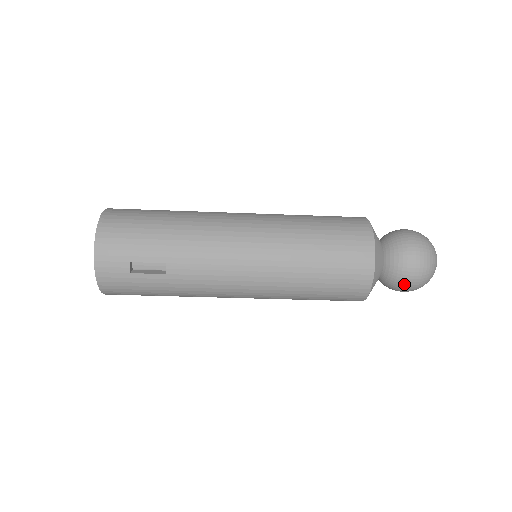
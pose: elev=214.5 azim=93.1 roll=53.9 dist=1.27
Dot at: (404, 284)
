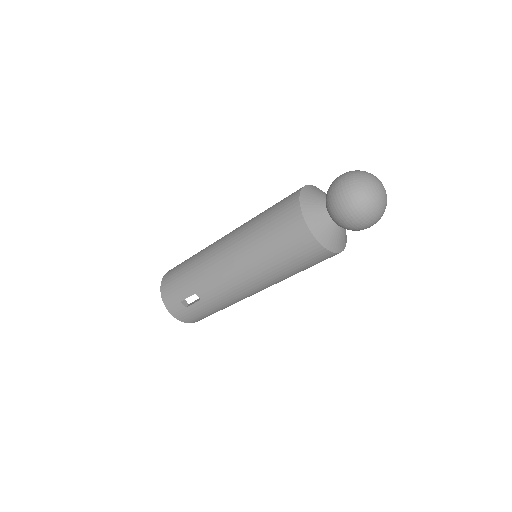
Dot at: (353, 225)
